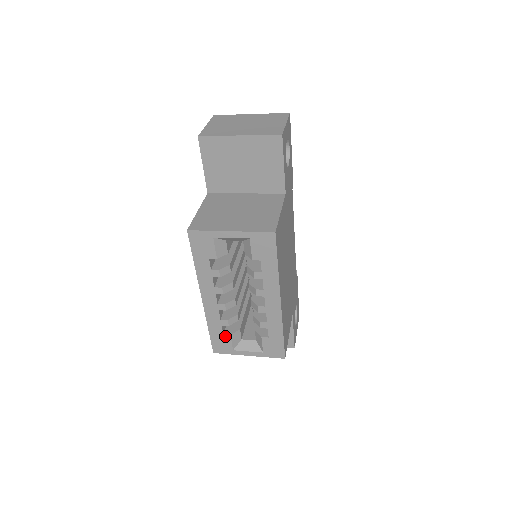
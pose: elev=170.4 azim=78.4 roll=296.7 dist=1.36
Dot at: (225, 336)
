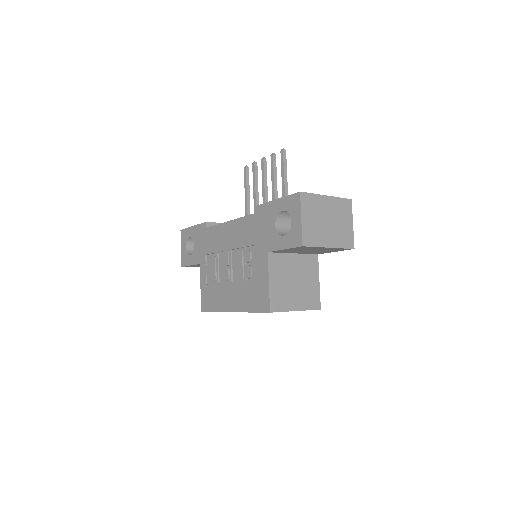
Dot at: occluded
